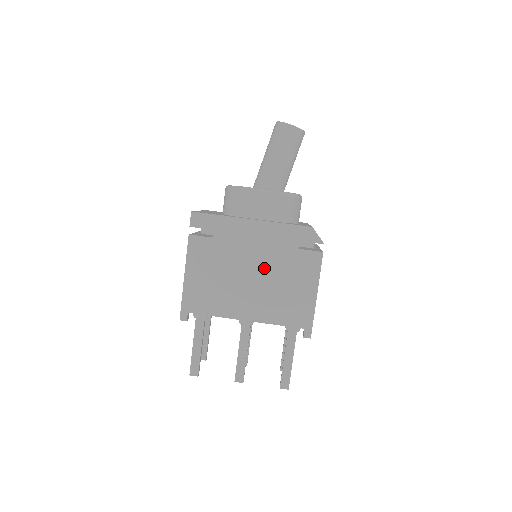
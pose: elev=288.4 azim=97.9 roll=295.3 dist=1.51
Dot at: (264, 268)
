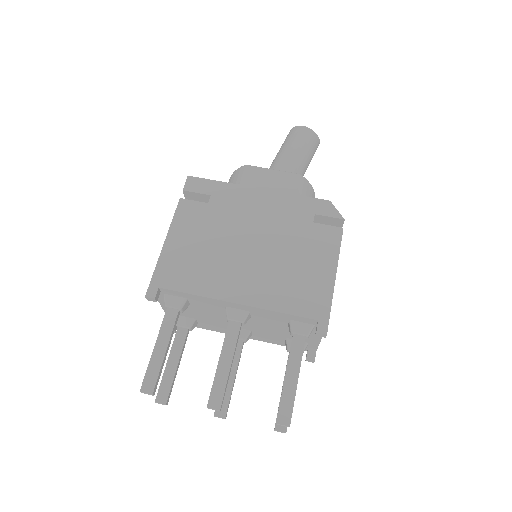
Dot at: (268, 240)
